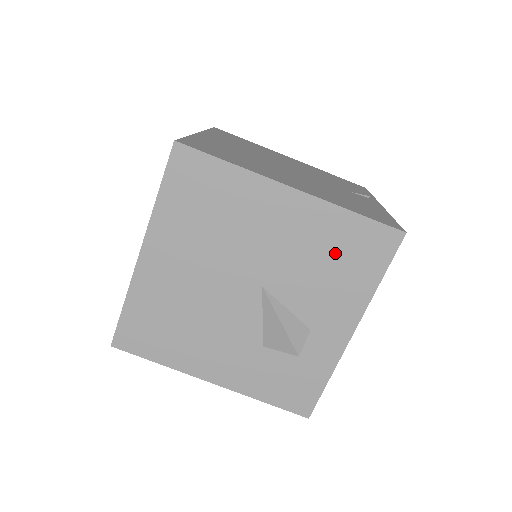
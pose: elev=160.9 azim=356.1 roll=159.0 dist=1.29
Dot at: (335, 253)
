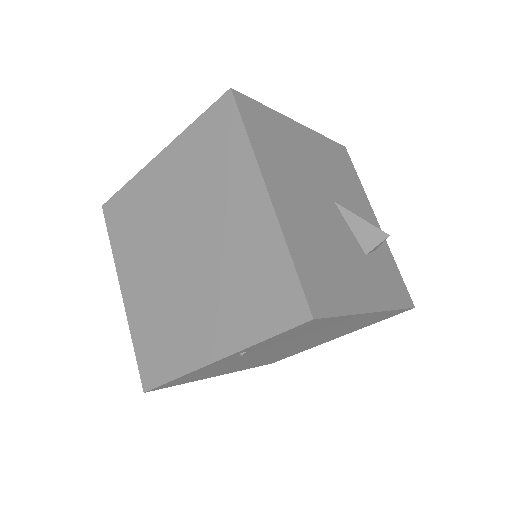
Dot at: (338, 166)
